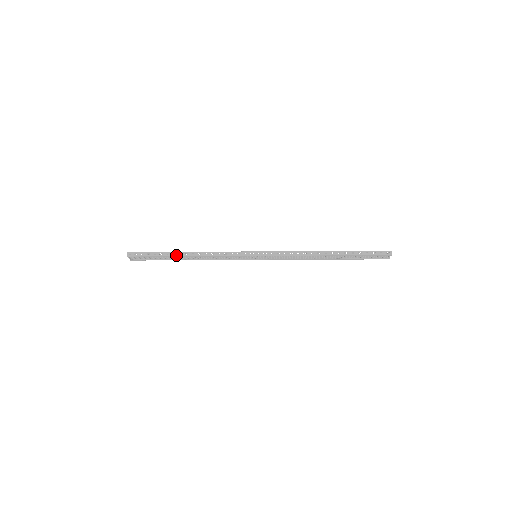
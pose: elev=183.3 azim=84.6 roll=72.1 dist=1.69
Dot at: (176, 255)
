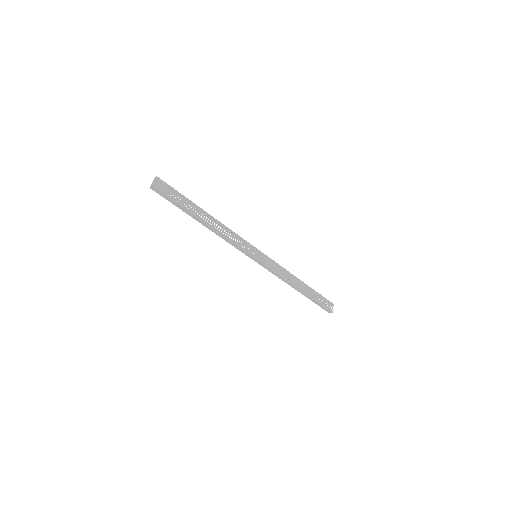
Dot at: (200, 208)
